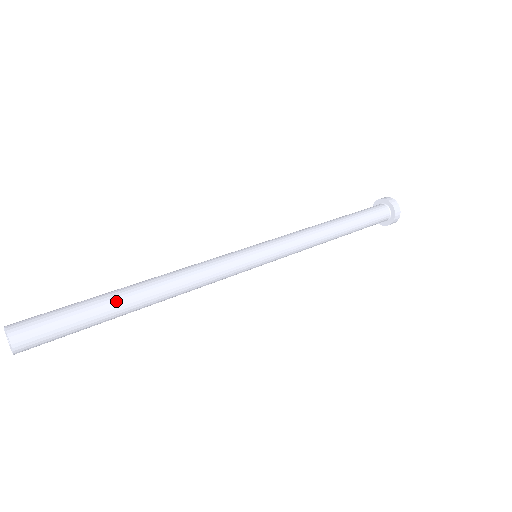
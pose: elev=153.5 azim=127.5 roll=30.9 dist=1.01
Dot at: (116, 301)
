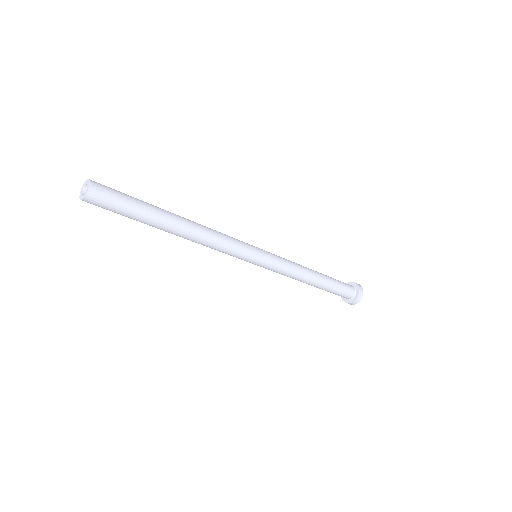
Dot at: (161, 213)
